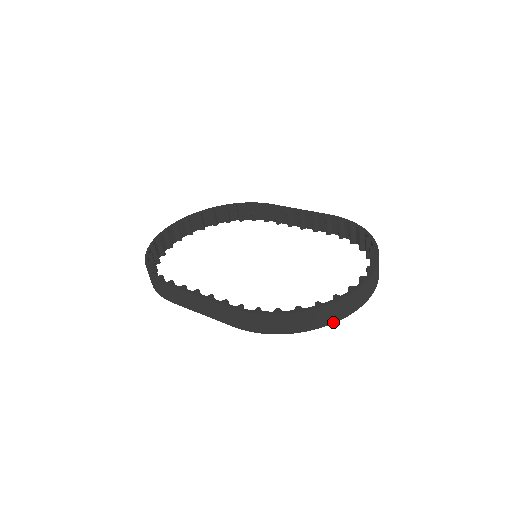
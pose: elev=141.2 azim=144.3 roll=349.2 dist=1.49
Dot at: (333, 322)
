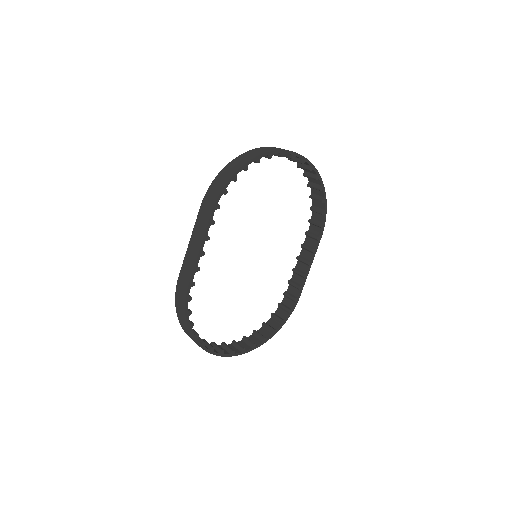
Dot at: (264, 153)
